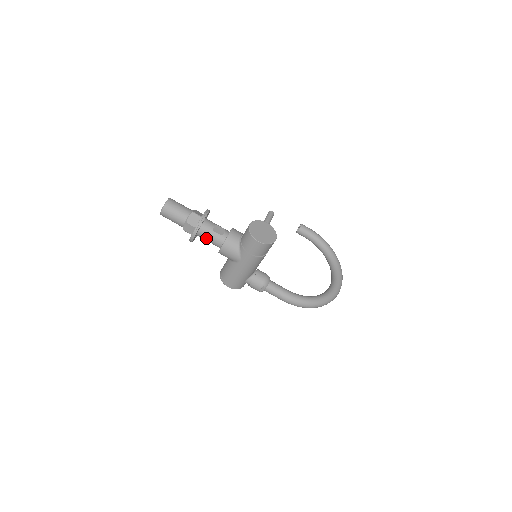
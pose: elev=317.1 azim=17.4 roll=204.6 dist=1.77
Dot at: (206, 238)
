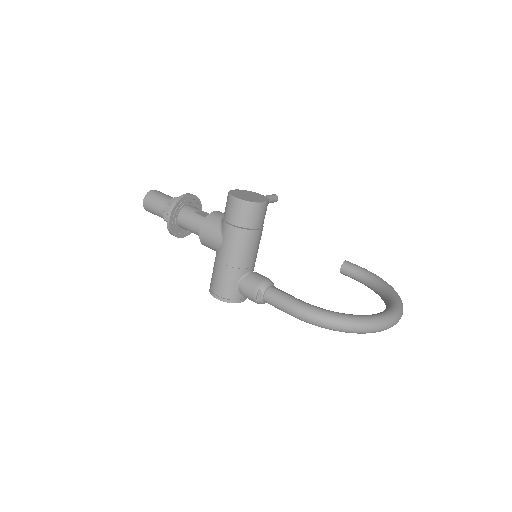
Dot at: (187, 224)
